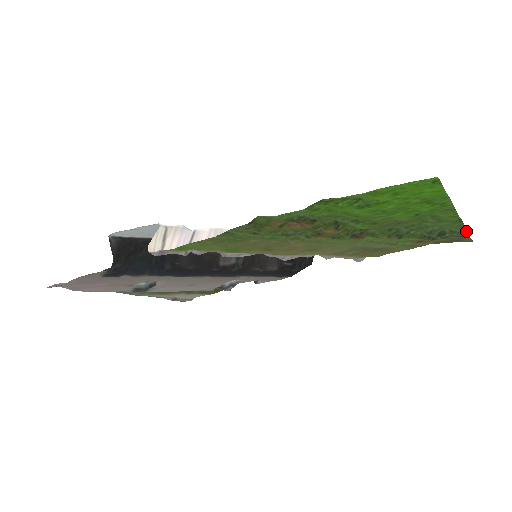
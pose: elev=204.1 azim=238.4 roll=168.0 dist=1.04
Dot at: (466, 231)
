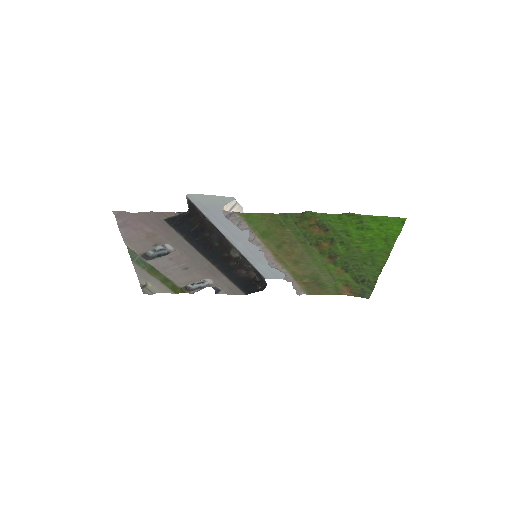
Dot at: occluded
